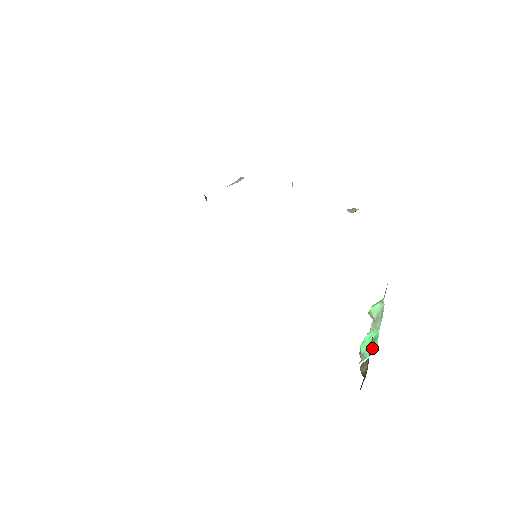
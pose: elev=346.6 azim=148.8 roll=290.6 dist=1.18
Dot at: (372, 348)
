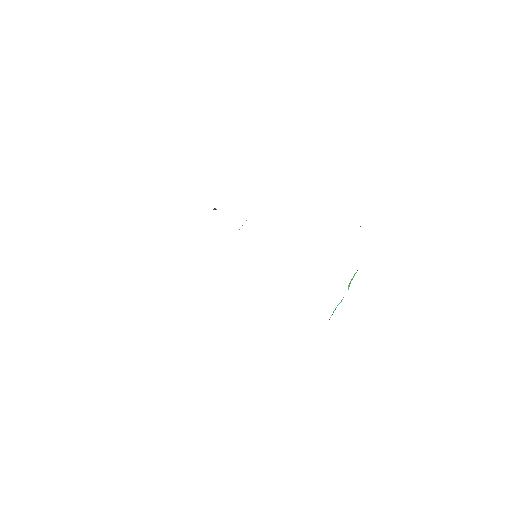
Dot at: occluded
